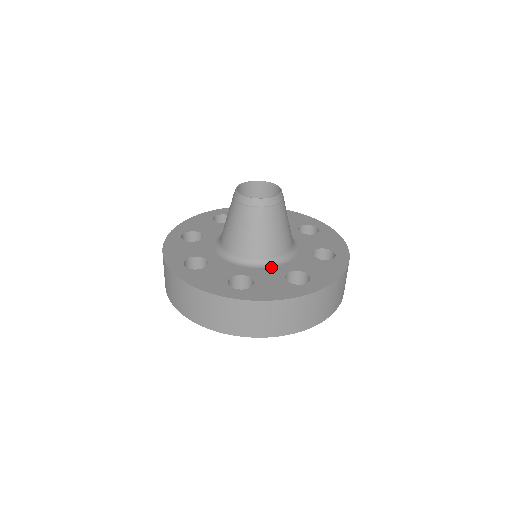
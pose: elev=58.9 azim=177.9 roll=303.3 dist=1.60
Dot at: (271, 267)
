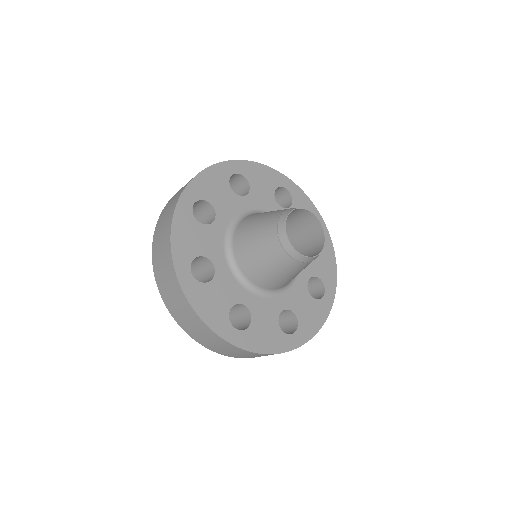
Dot at: (294, 284)
